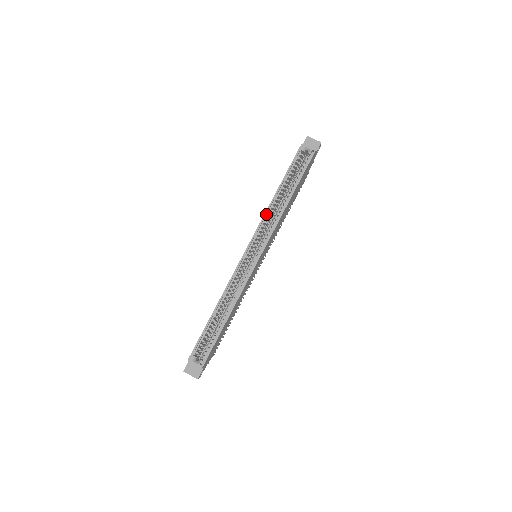
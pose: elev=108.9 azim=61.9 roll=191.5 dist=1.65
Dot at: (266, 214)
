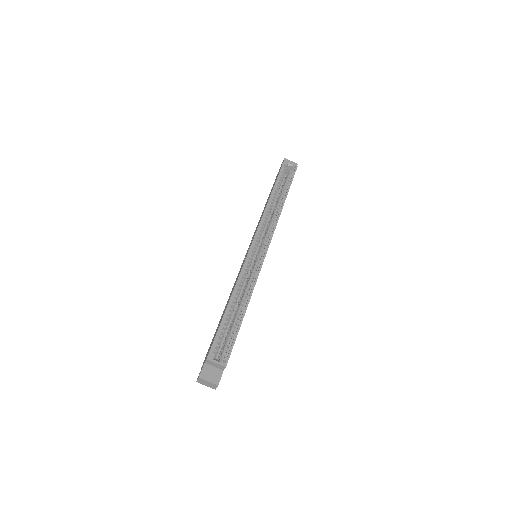
Dot at: (265, 213)
